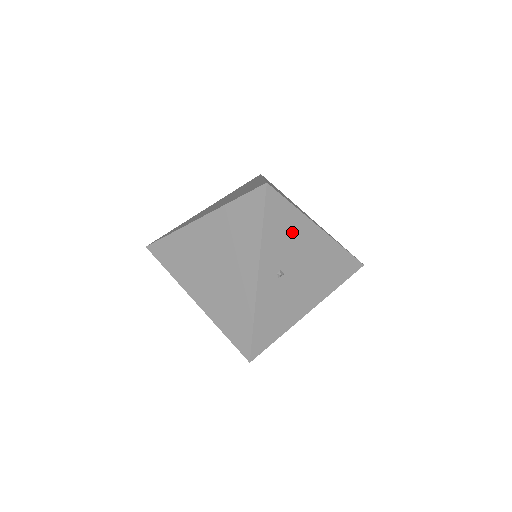
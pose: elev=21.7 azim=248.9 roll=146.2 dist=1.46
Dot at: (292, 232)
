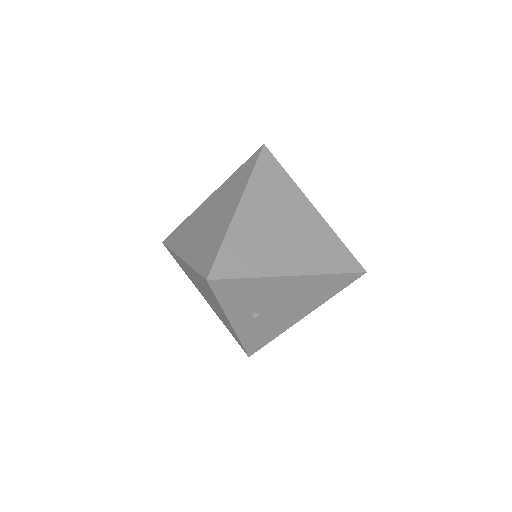
Dot at: (256, 291)
